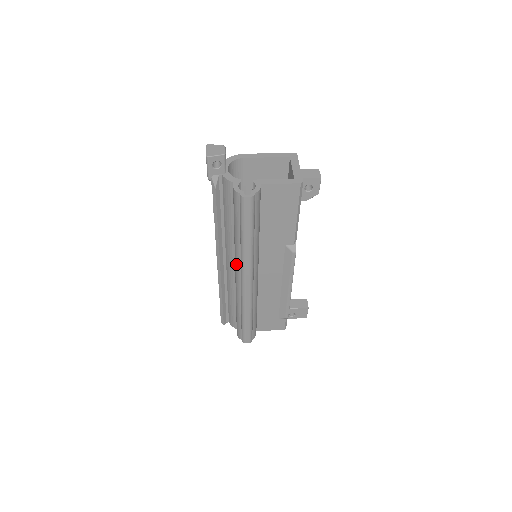
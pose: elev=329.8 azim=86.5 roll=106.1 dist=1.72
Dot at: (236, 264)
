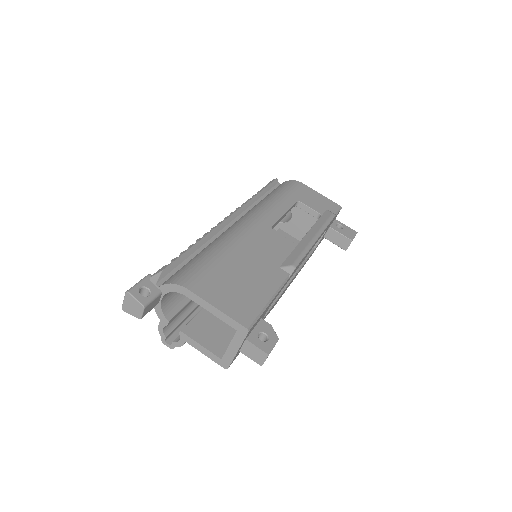
Dot at: occluded
